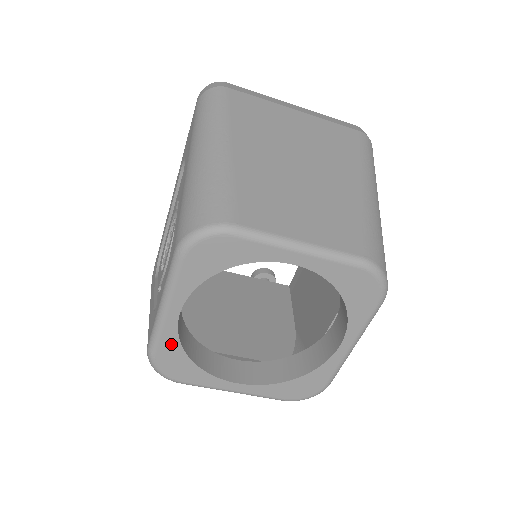
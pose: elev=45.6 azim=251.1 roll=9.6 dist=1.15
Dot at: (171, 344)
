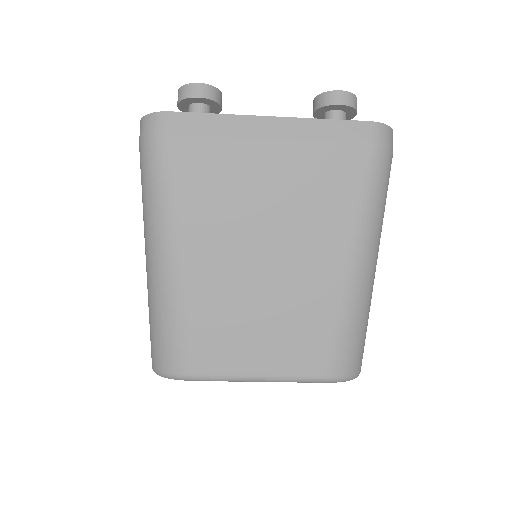
Dot at: occluded
